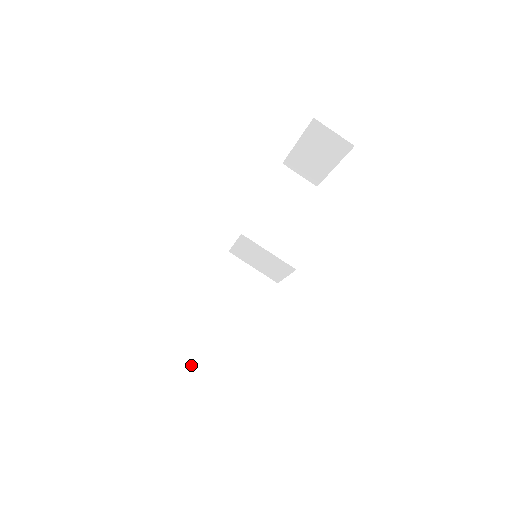
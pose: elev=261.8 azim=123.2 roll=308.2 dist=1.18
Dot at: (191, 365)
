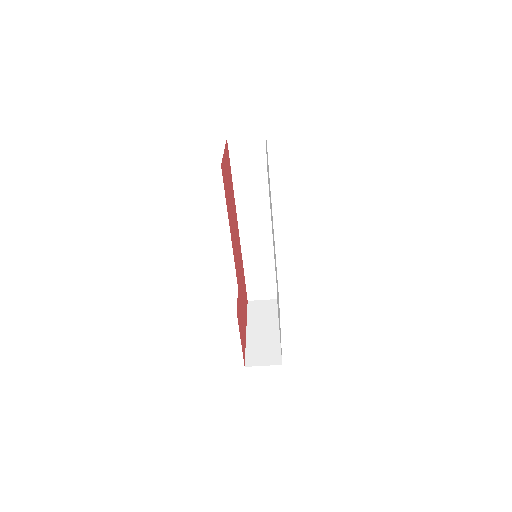
Dot at: (266, 294)
